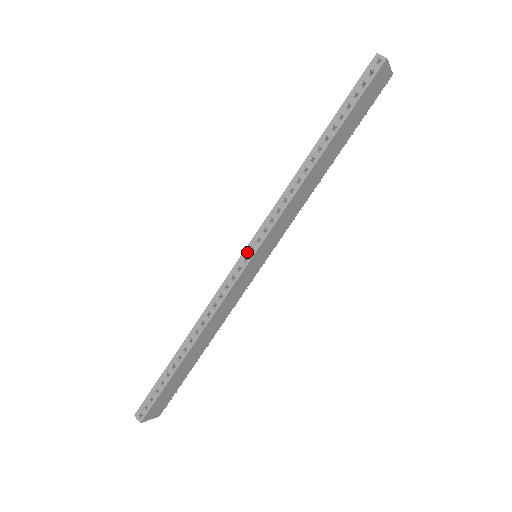
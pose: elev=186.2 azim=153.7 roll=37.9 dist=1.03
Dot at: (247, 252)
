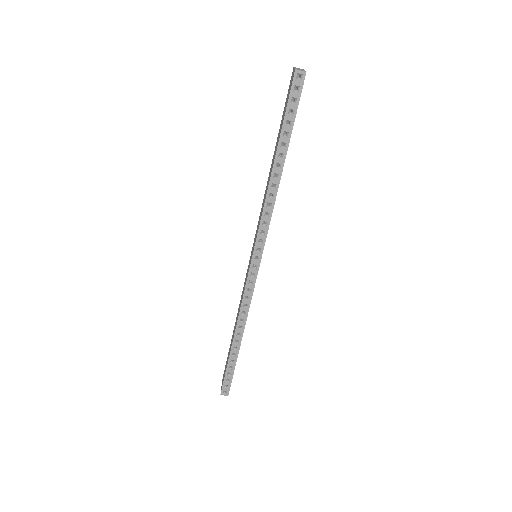
Dot at: (254, 261)
